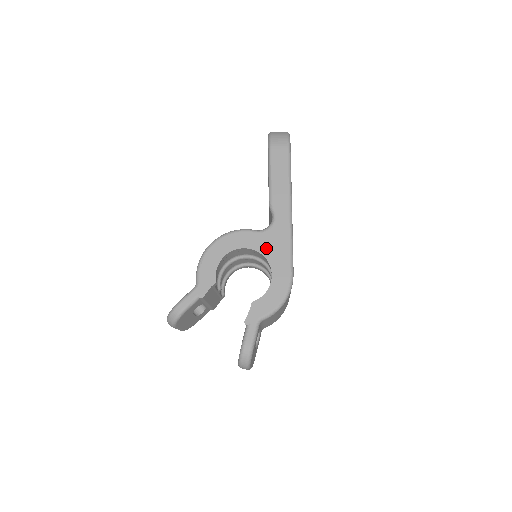
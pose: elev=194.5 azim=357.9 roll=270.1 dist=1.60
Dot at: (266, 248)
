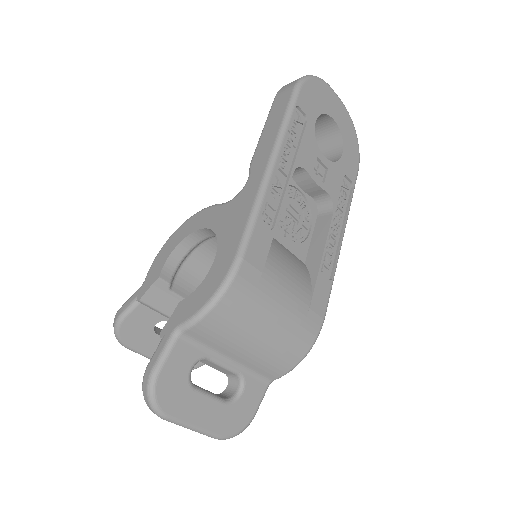
Dot at: (222, 223)
